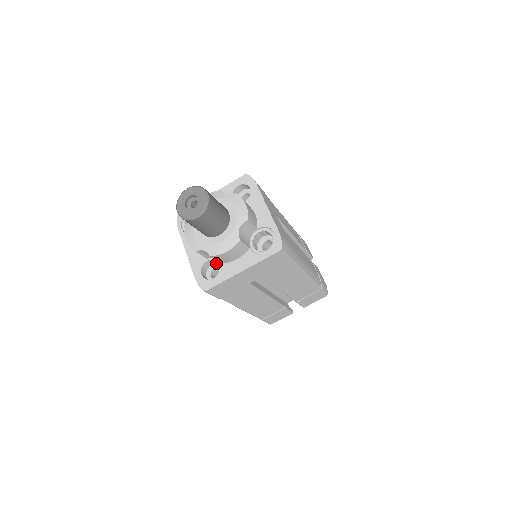
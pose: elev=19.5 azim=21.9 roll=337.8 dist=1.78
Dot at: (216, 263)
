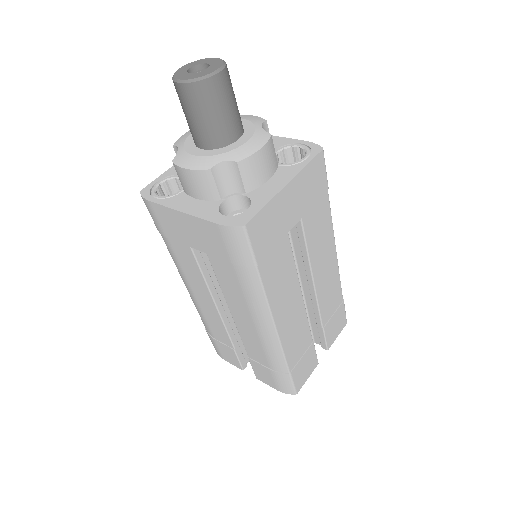
Dot at: (233, 211)
